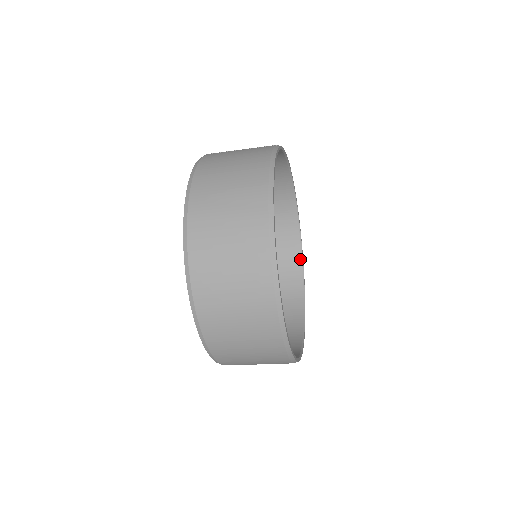
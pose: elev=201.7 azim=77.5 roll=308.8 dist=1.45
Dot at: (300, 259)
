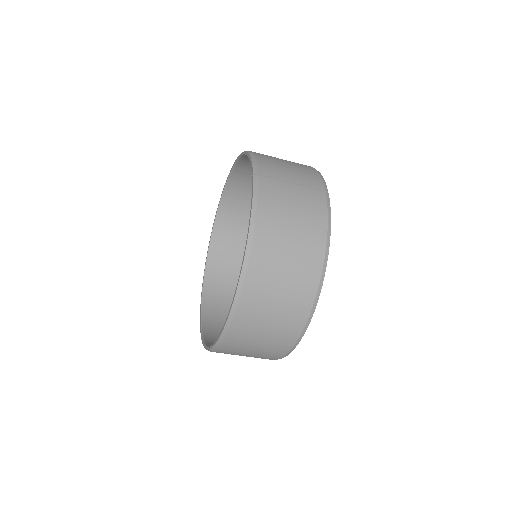
Dot at: occluded
